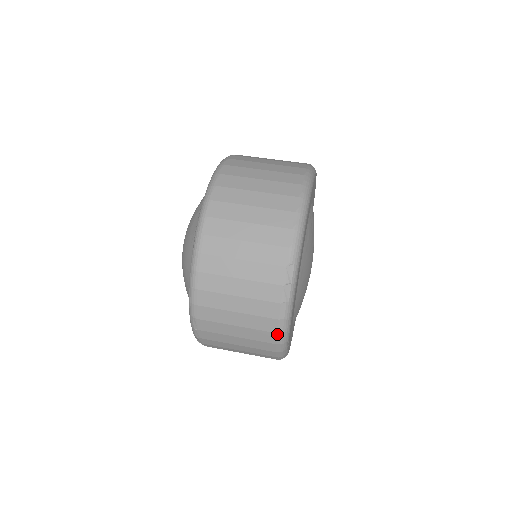
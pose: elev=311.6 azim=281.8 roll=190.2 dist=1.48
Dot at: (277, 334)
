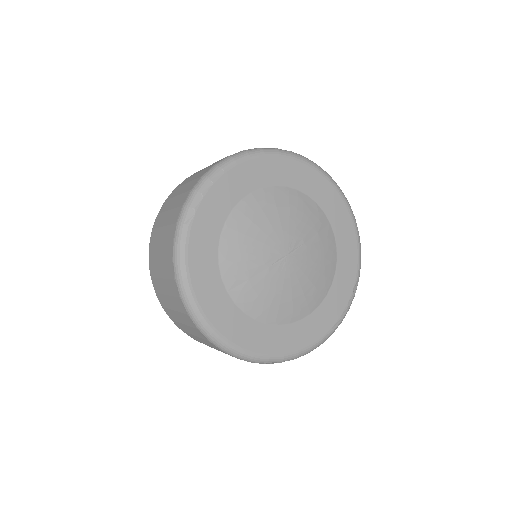
Dot at: (226, 158)
